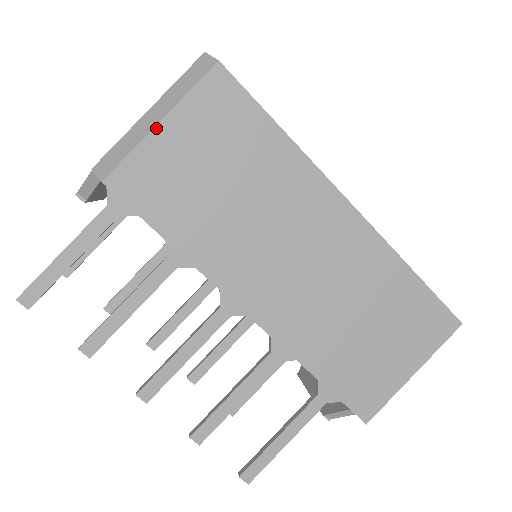
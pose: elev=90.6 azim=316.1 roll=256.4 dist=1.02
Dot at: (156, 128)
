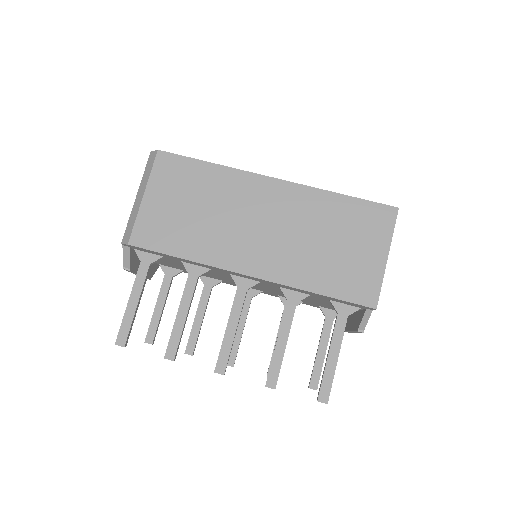
Dot at: (142, 201)
